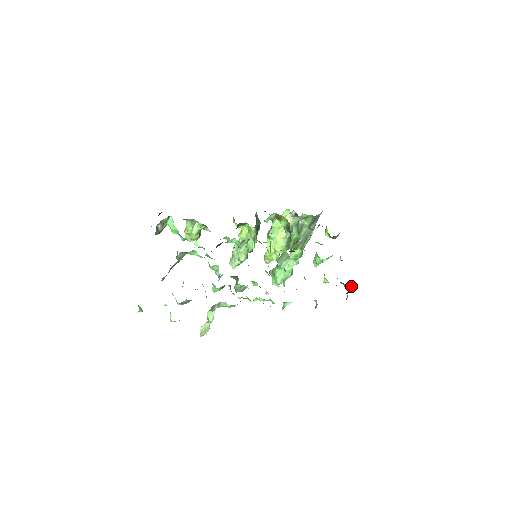
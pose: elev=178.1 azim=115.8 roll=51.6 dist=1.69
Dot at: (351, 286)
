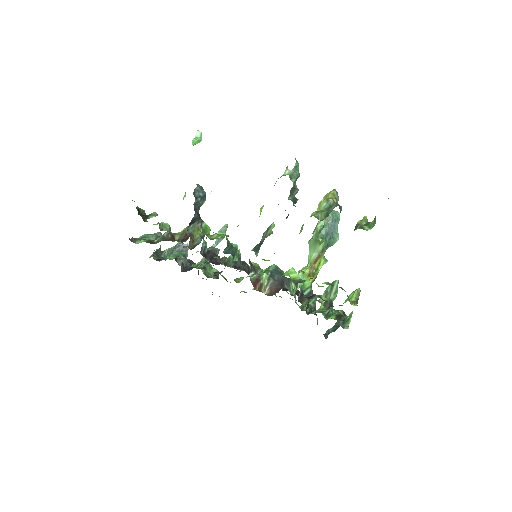
Dot at: occluded
